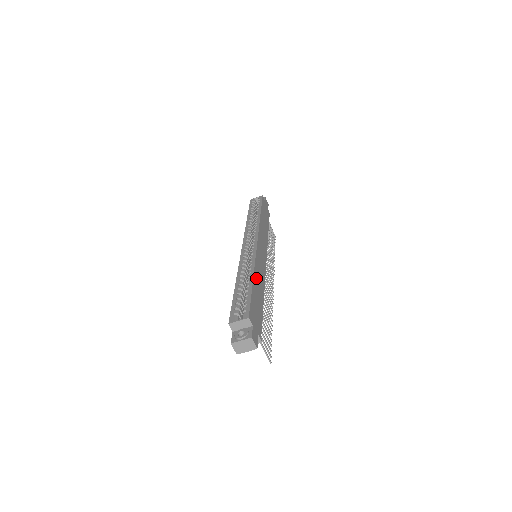
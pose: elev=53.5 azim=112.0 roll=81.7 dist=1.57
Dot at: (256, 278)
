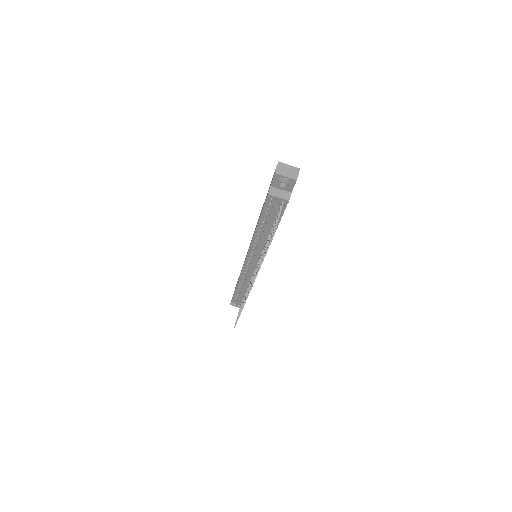
Dot at: occluded
